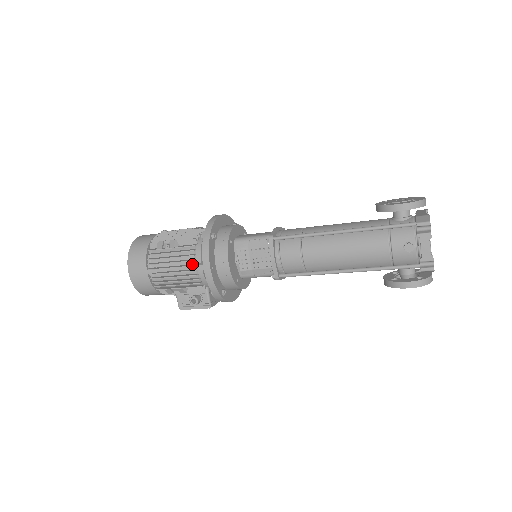
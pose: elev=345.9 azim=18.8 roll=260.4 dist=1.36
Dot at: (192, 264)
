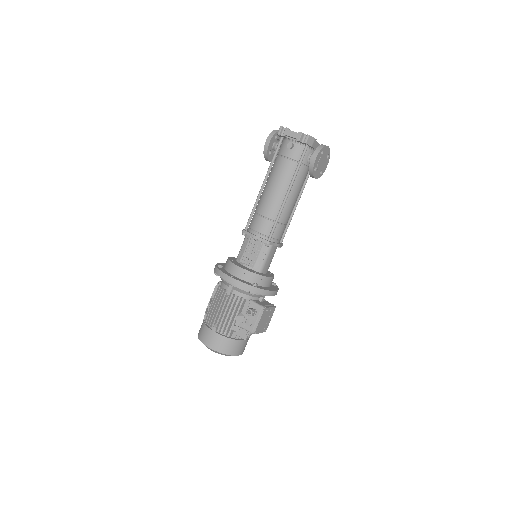
Dot at: (226, 294)
